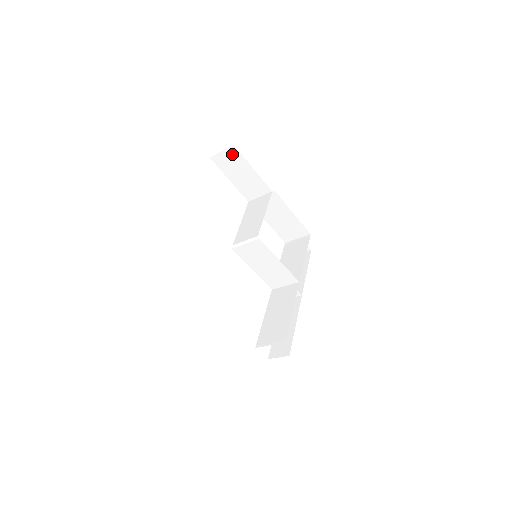
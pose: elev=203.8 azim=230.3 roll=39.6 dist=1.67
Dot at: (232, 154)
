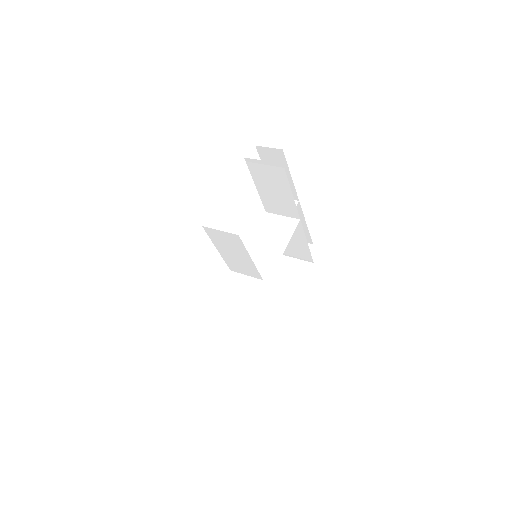
Dot at: occluded
